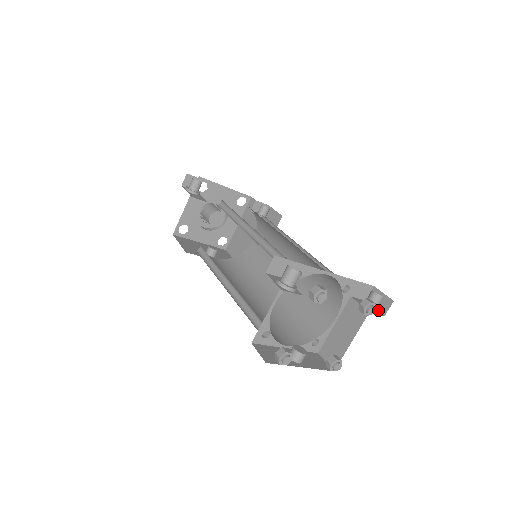
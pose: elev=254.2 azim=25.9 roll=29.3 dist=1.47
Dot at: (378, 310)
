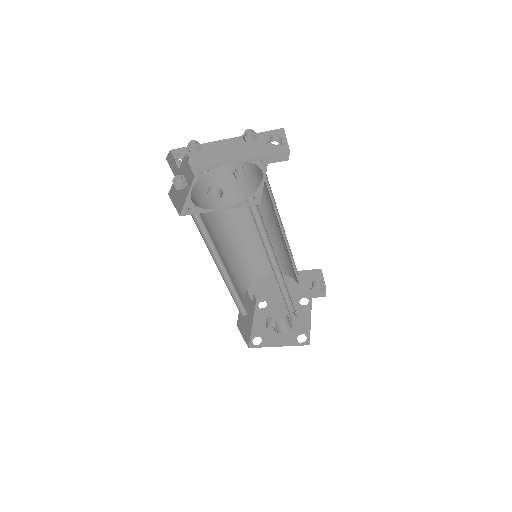
Dot at: (275, 139)
